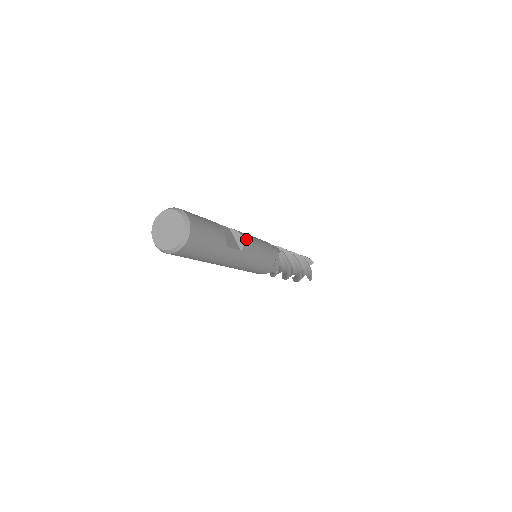
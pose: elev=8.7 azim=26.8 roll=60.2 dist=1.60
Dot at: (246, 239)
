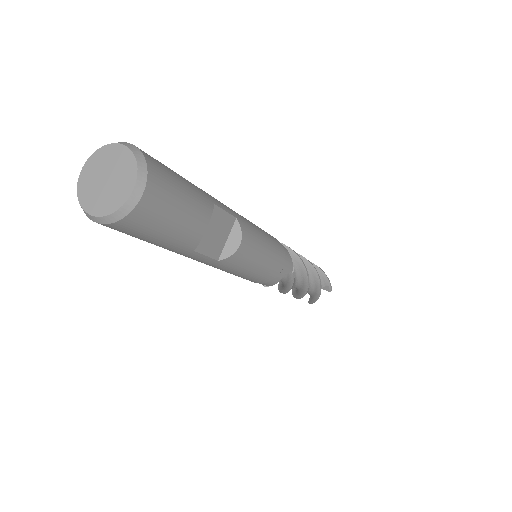
Dot at: (243, 249)
